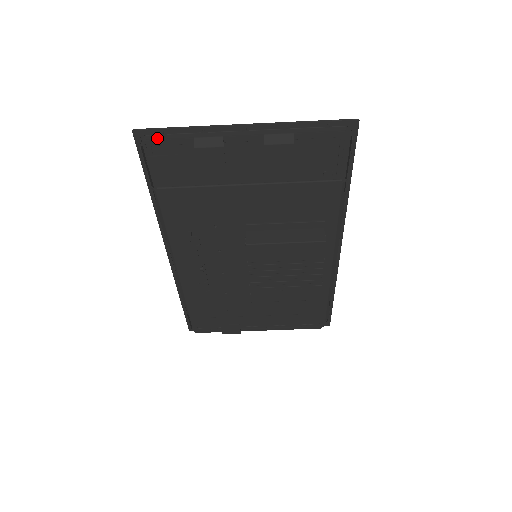
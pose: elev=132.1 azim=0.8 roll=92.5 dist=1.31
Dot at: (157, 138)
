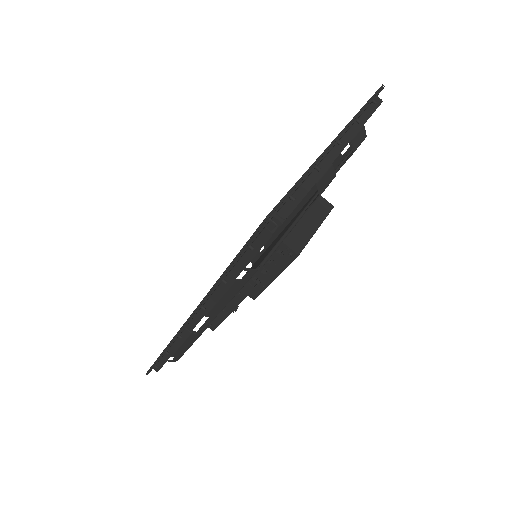
Dot at: (292, 209)
